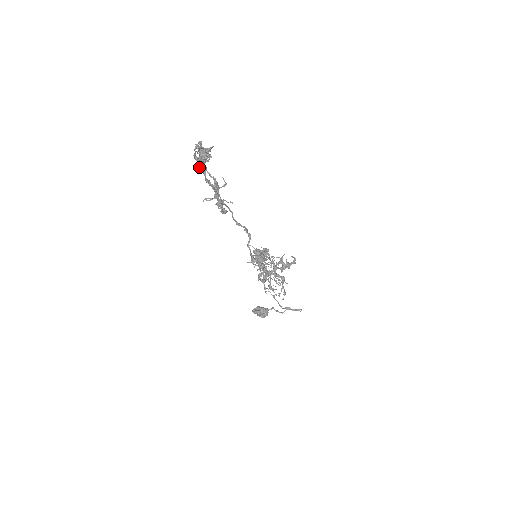
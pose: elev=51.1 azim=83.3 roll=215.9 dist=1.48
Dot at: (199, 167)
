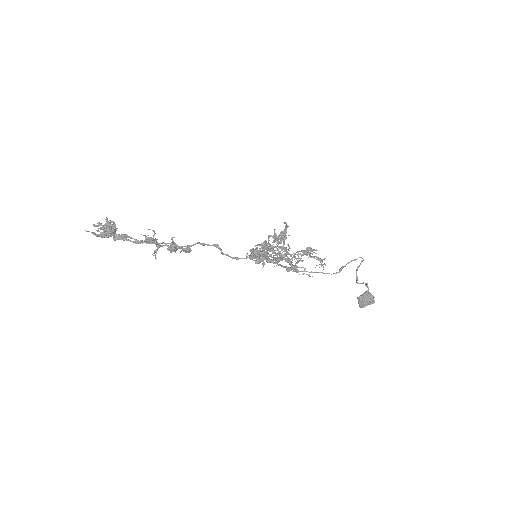
Dot at: occluded
